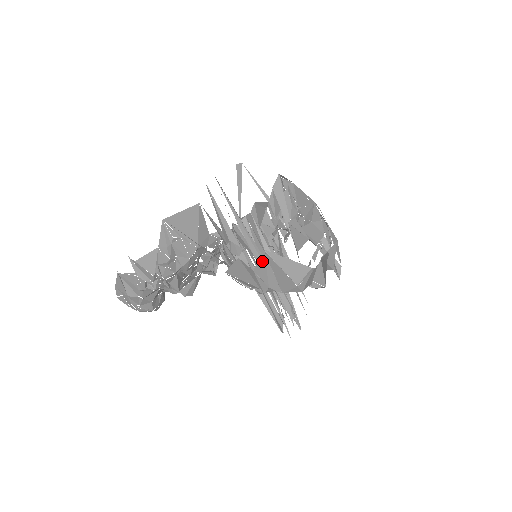
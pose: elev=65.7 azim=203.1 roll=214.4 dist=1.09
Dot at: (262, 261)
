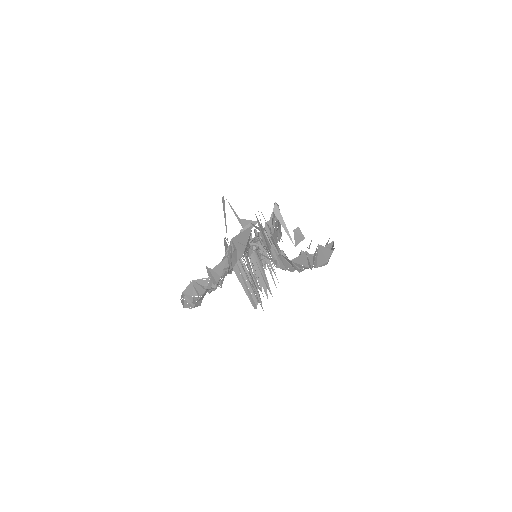
Dot at: (316, 251)
